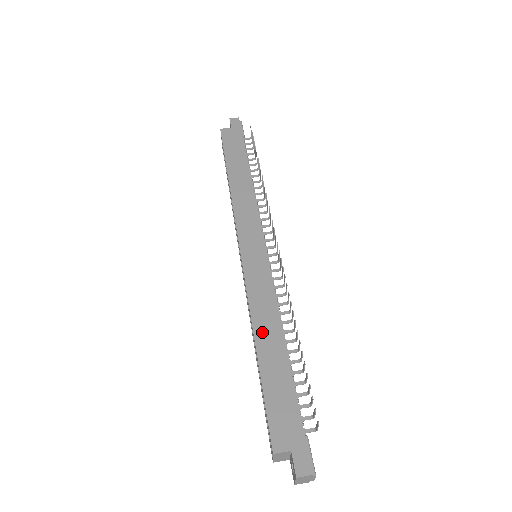
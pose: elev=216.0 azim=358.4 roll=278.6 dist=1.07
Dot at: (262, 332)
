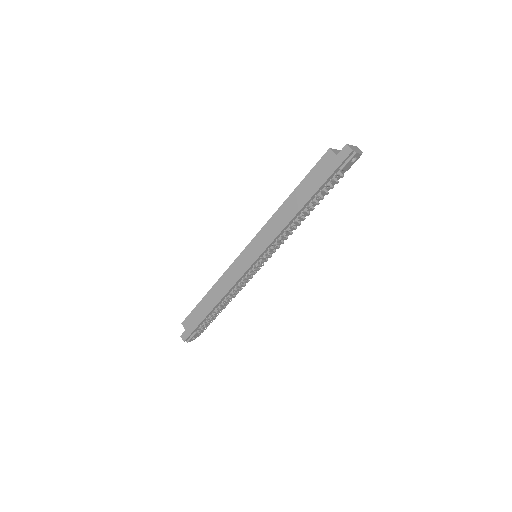
Dot at: (214, 291)
